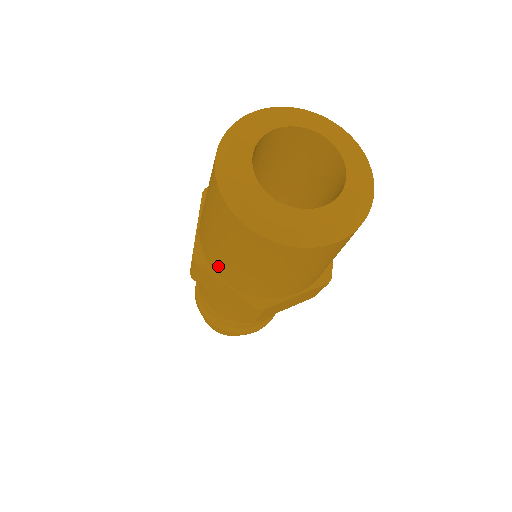
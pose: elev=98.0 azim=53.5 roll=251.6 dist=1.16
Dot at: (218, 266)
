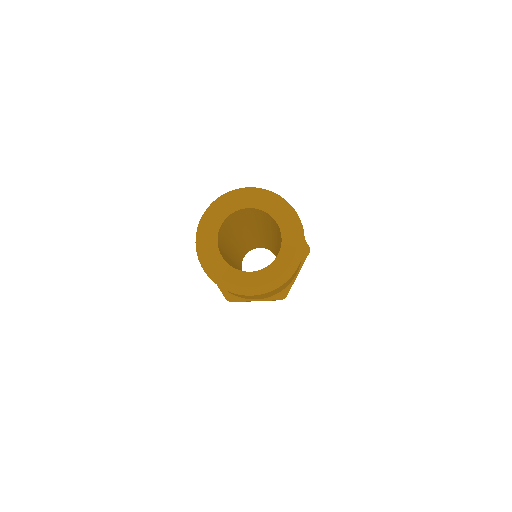
Dot at: occluded
